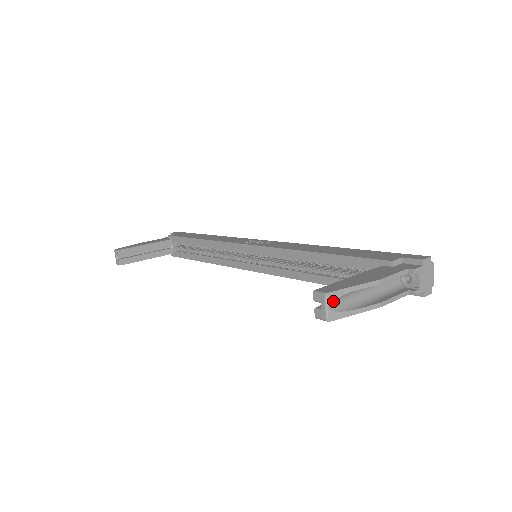
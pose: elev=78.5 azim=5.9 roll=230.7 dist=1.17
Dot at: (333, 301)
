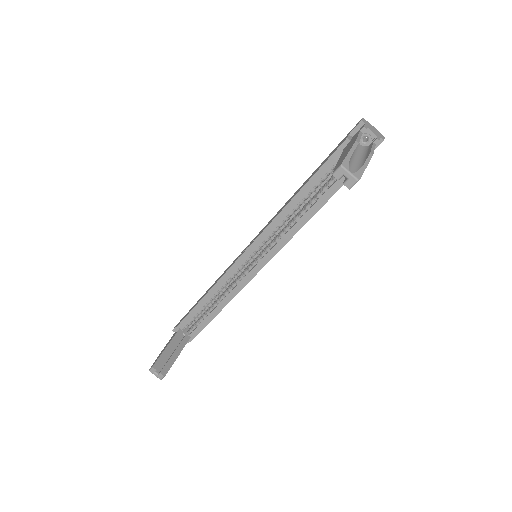
Dot at: (349, 167)
